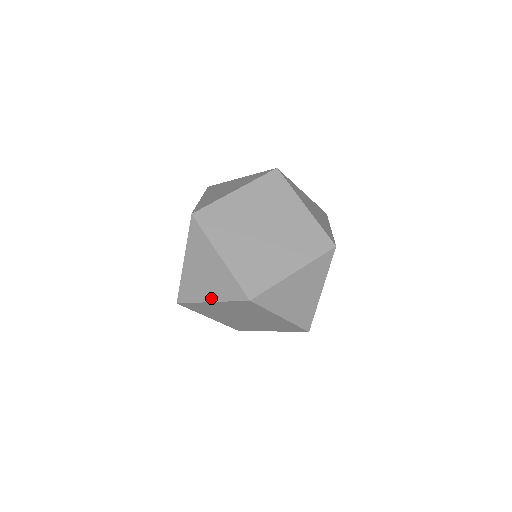
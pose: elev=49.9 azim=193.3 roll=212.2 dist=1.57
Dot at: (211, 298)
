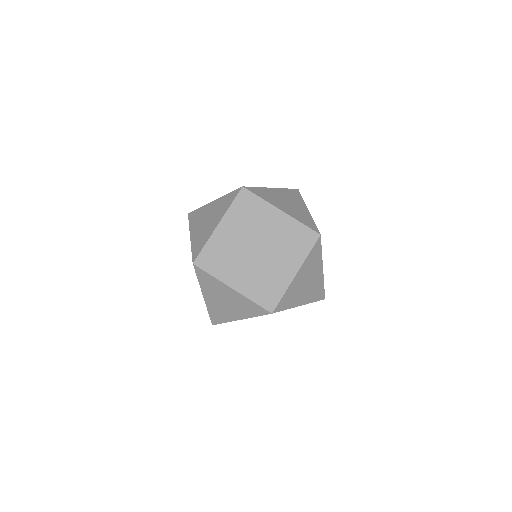
Dot at: (239, 317)
